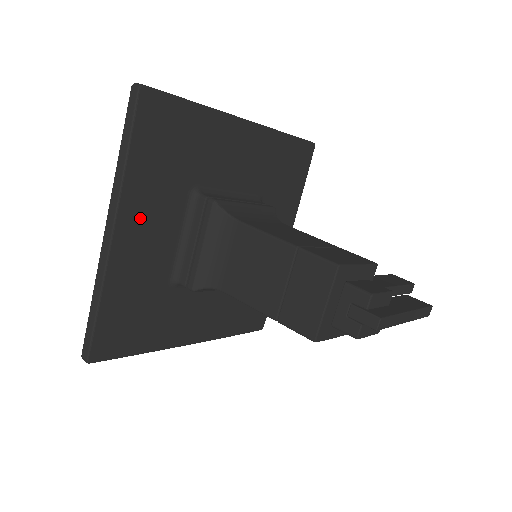
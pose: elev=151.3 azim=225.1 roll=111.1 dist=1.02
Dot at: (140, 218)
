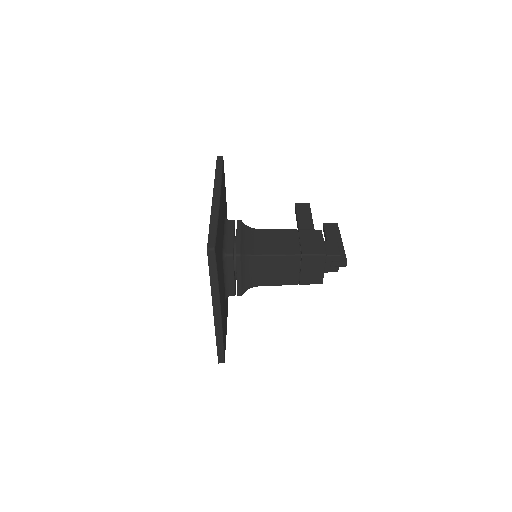
Dot at: (221, 294)
